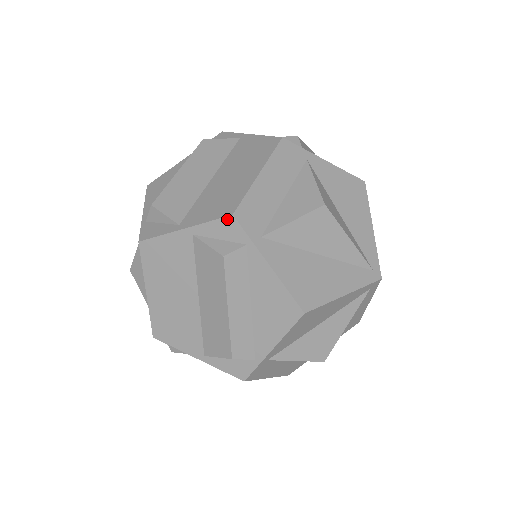
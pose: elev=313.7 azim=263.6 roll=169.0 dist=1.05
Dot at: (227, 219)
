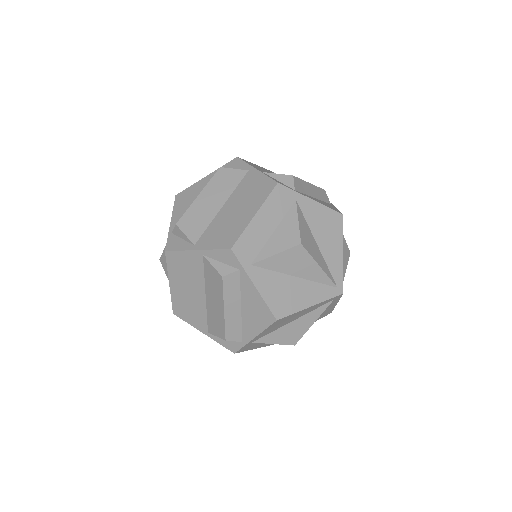
Dot at: (227, 251)
